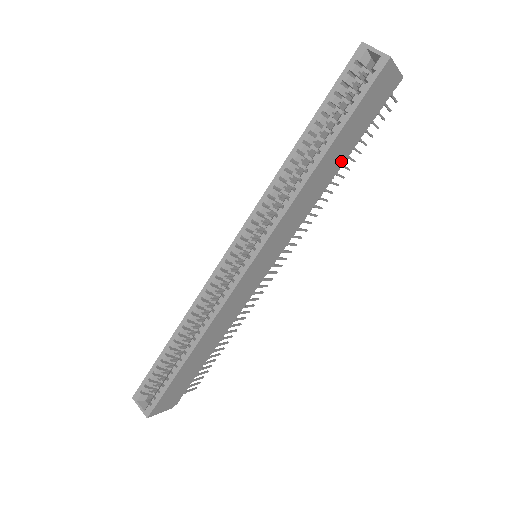
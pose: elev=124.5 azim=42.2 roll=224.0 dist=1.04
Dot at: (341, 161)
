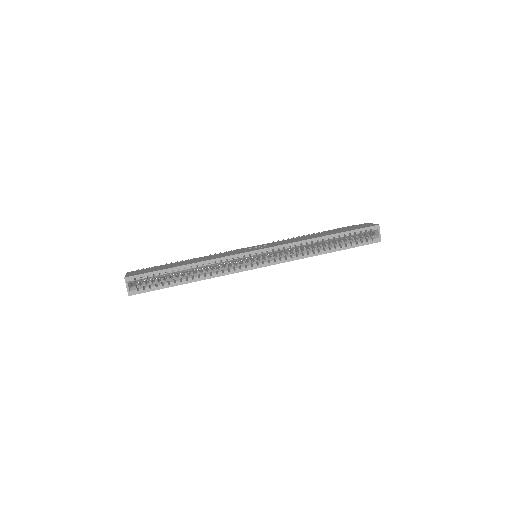
Dot at: occluded
